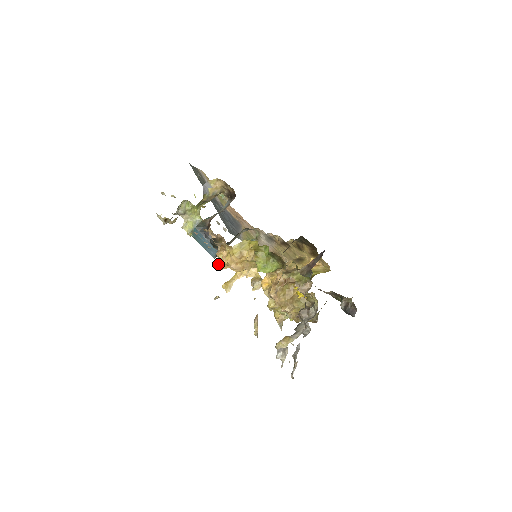
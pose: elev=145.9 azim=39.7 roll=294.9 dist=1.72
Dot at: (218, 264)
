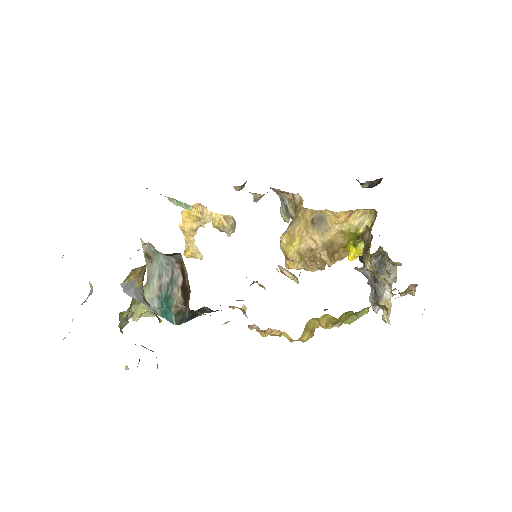
Dot at: occluded
